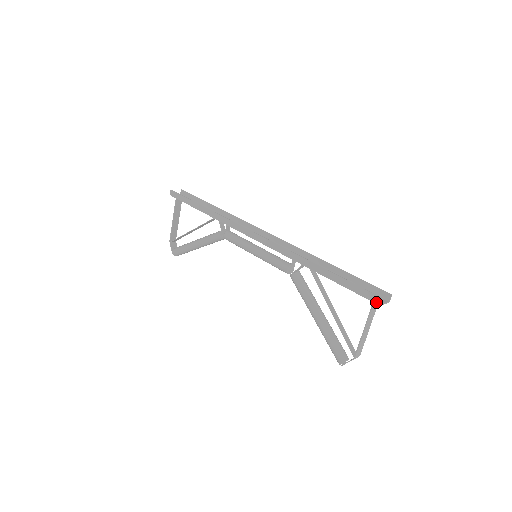
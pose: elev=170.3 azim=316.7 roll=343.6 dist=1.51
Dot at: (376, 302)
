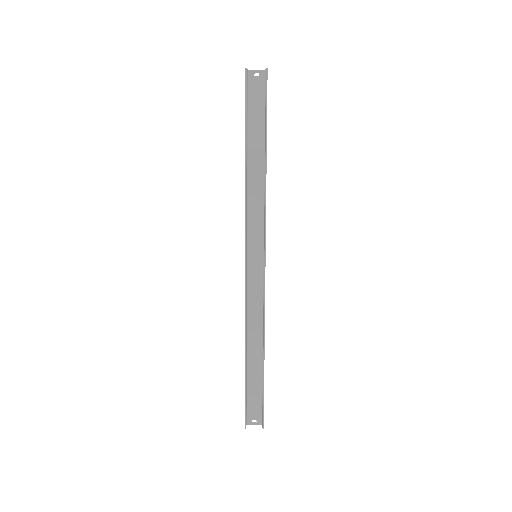
Dot at: (245, 421)
